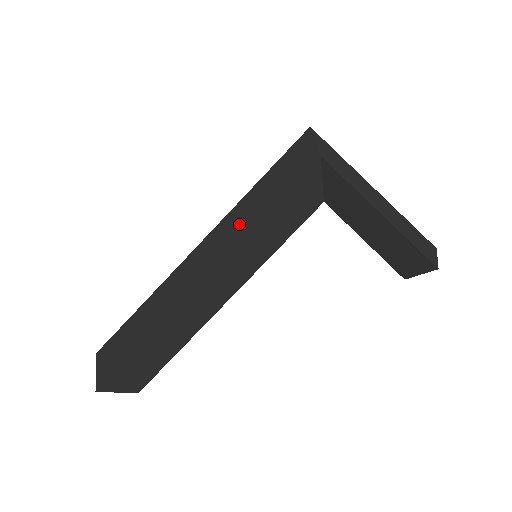
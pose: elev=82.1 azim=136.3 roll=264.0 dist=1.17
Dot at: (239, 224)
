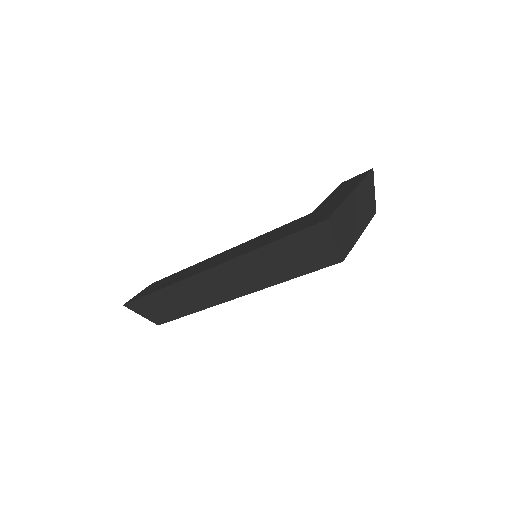
Dot at: (258, 276)
